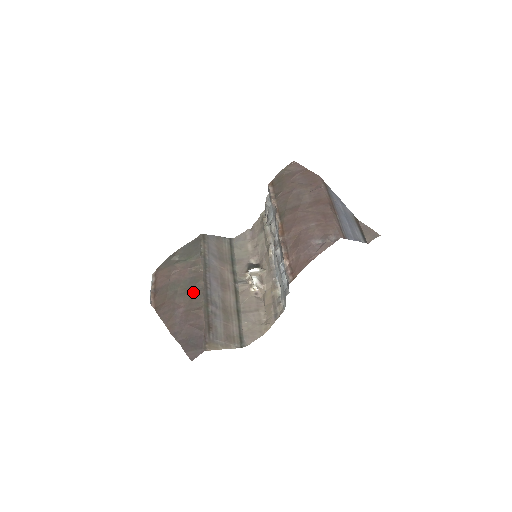
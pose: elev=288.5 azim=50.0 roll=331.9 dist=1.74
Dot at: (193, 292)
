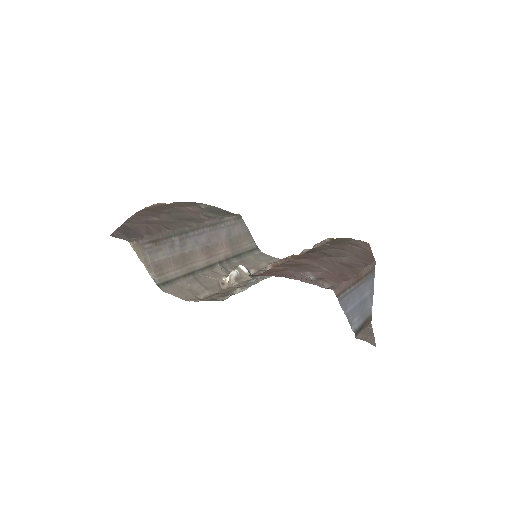
Dot at: (180, 221)
